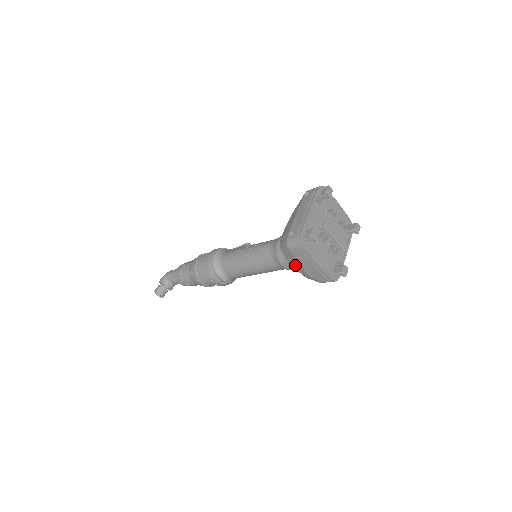
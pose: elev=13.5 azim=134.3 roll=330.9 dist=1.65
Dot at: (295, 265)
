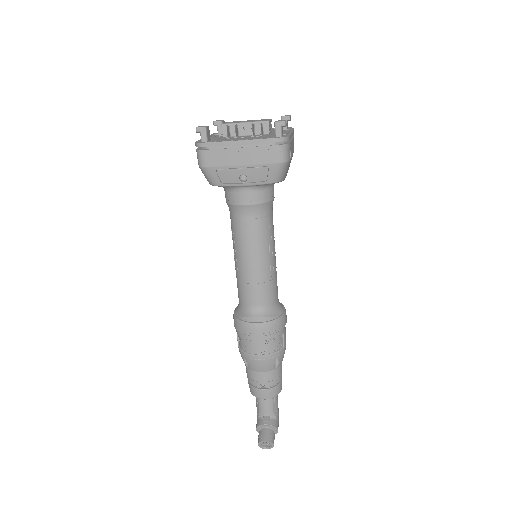
Dot at: (241, 180)
